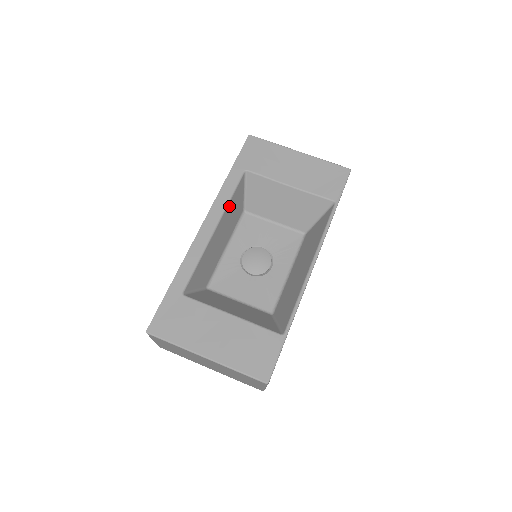
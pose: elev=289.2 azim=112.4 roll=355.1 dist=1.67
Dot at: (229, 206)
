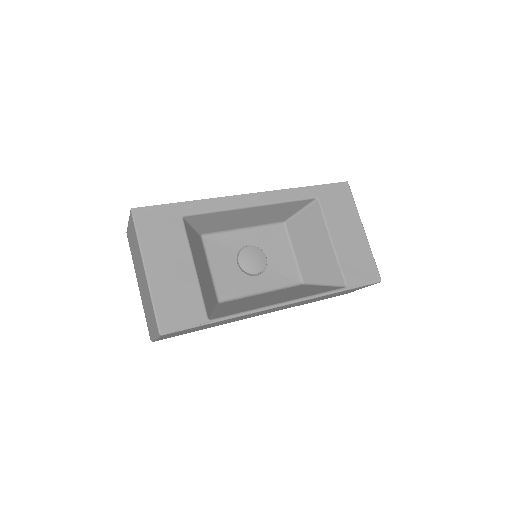
Dot at: (280, 205)
